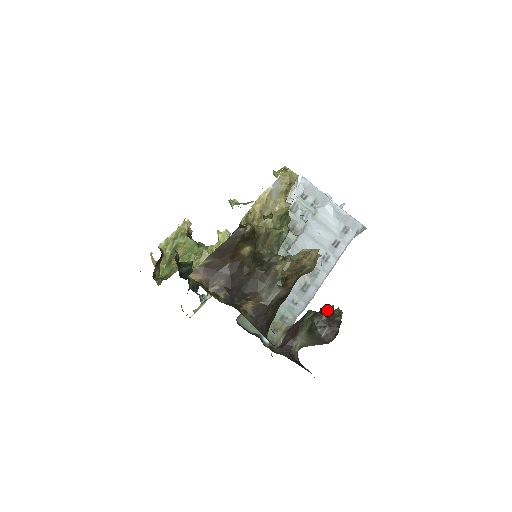
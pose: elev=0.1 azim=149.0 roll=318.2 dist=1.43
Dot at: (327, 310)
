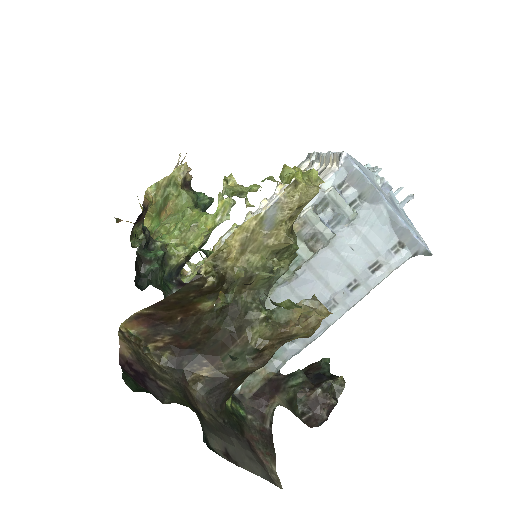
Dot at: (319, 387)
